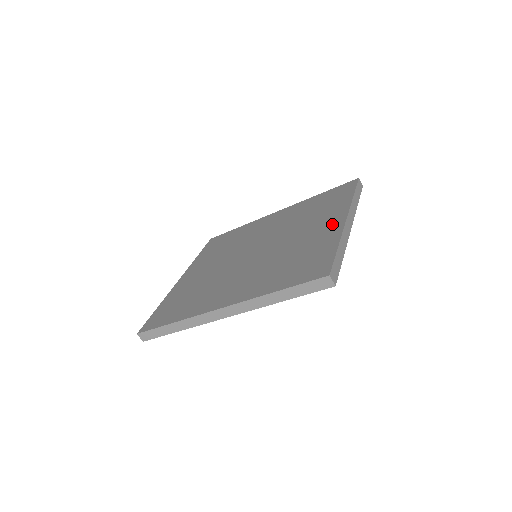
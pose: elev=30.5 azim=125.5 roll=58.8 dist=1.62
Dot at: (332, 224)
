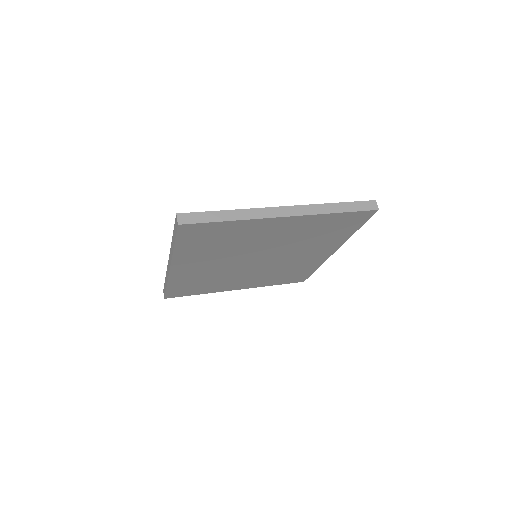
Dot at: occluded
